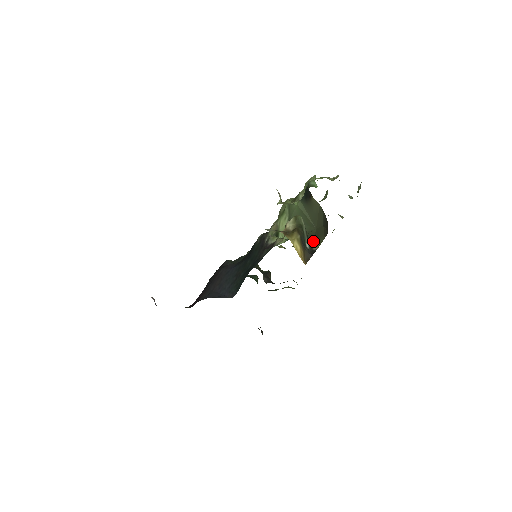
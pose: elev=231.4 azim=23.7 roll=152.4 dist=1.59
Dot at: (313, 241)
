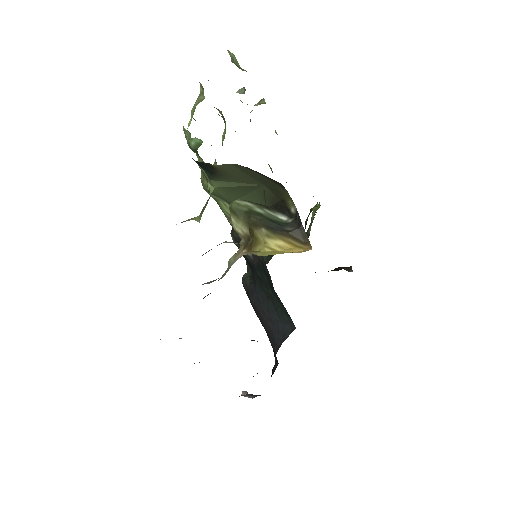
Dot at: (280, 202)
